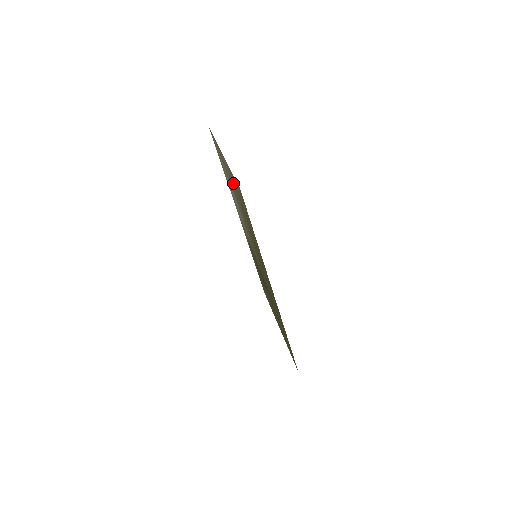
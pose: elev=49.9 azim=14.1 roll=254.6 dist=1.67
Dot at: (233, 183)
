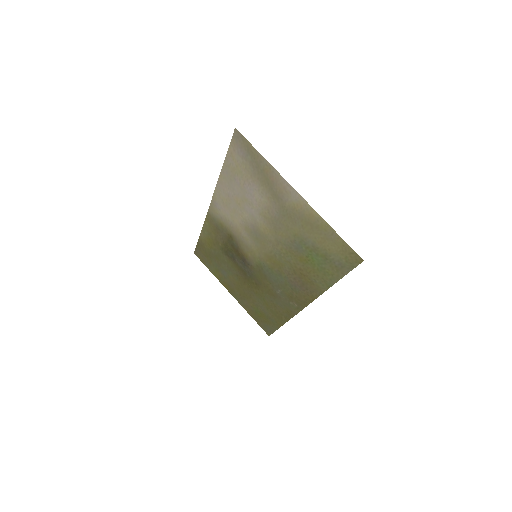
Dot at: (302, 222)
